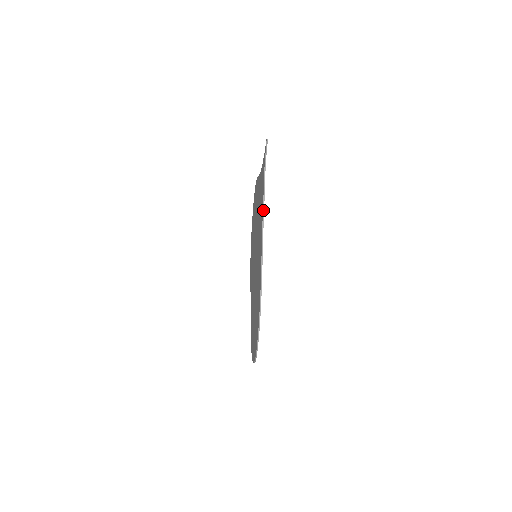
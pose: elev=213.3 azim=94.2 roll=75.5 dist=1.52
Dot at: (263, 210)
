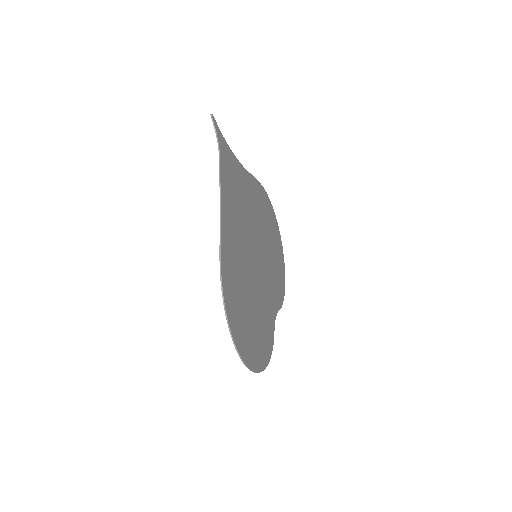
Dot at: (220, 187)
